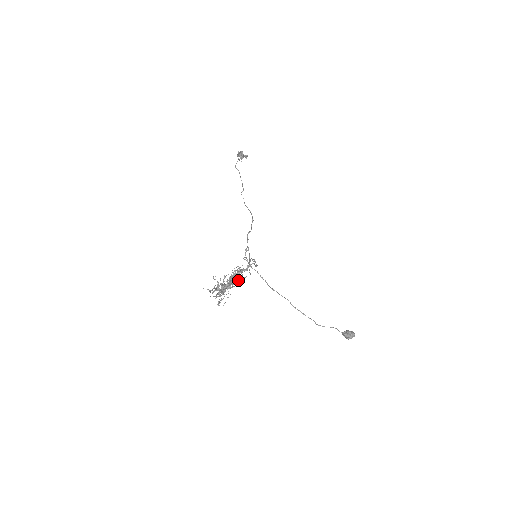
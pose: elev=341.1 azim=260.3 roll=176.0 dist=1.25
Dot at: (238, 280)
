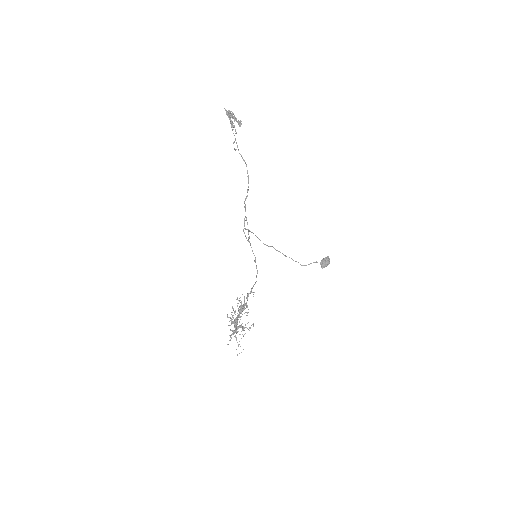
Dot at: (248, 329)
